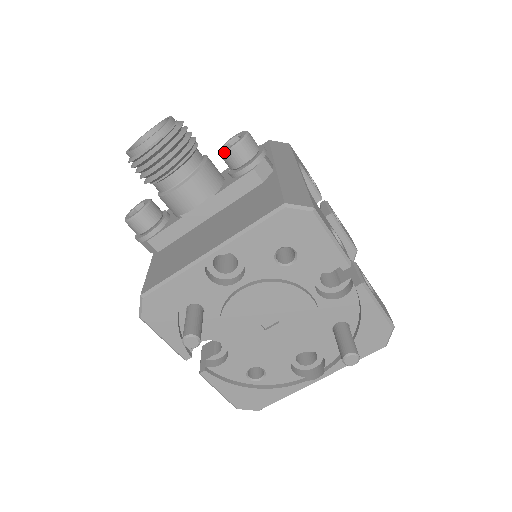
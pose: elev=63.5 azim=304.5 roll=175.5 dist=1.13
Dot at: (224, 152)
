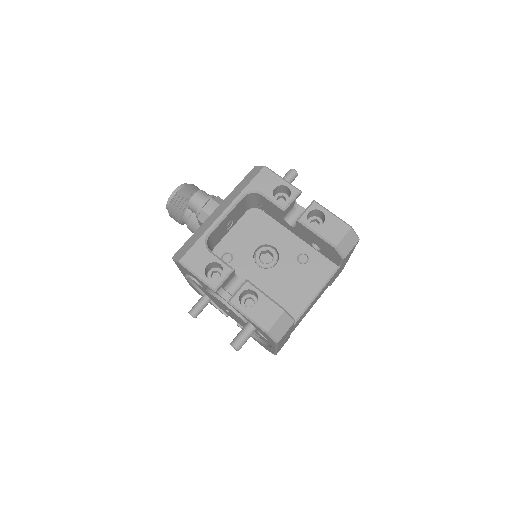
Dot at: occluded
